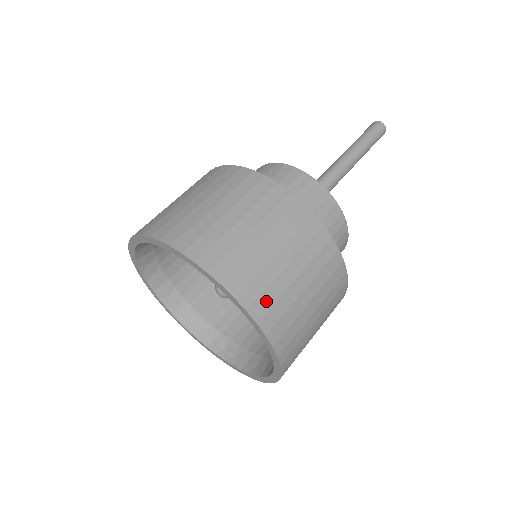
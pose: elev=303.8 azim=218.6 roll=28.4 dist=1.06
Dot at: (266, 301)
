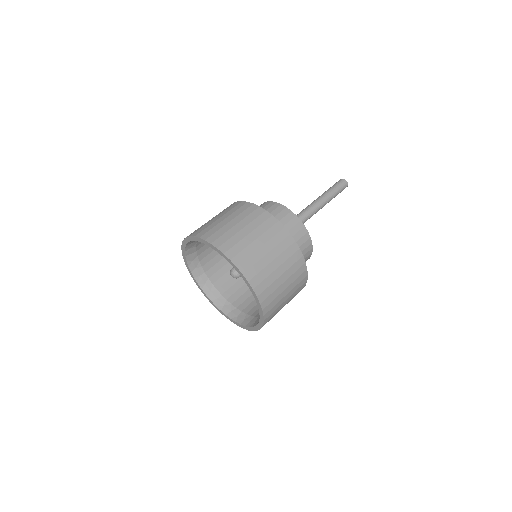
Dot at: (269, 300)
